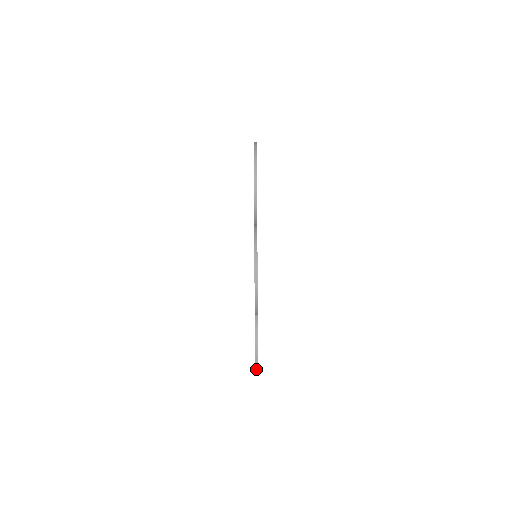
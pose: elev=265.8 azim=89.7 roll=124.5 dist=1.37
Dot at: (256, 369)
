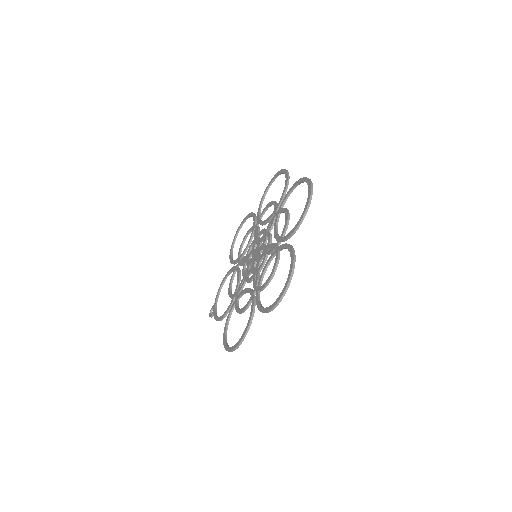
Dot at: (235, 349)
